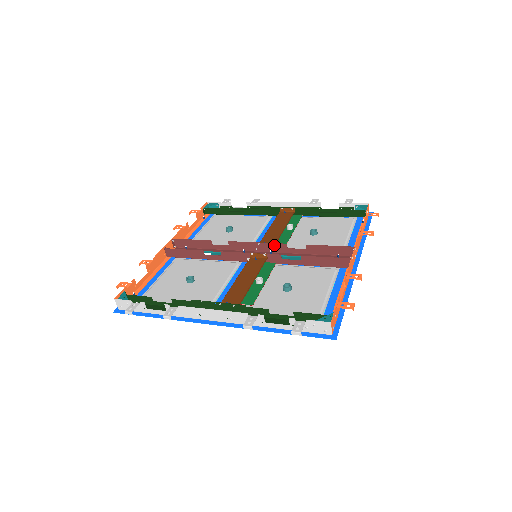
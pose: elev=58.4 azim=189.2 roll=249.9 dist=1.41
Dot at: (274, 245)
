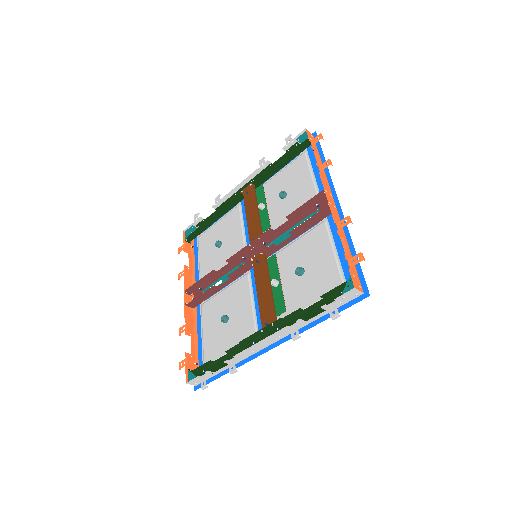
Dot at: (262, 237)
